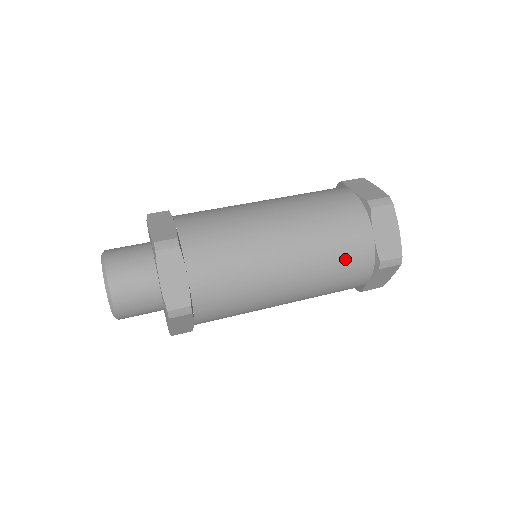
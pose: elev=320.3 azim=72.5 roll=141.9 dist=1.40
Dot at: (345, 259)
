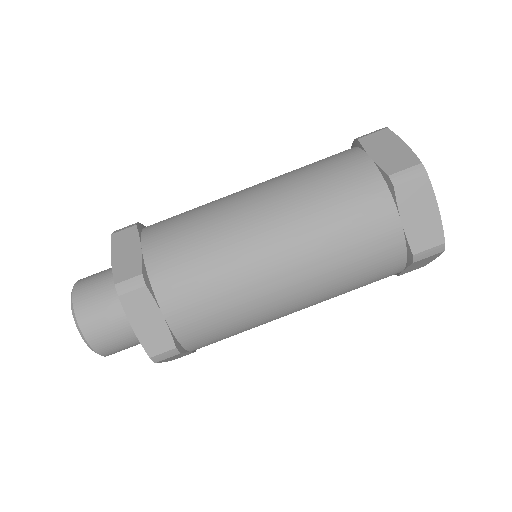
Dot at: occluded
